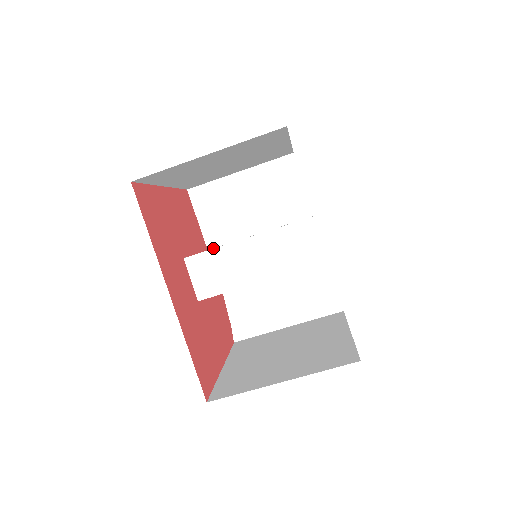
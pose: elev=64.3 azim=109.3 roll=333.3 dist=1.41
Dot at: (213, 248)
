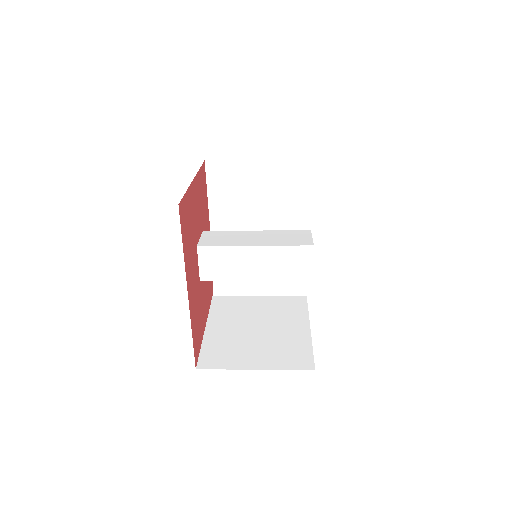
Dot at: (224, 245)
